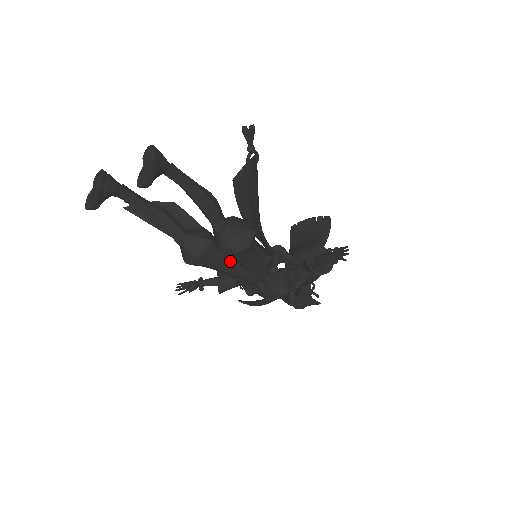
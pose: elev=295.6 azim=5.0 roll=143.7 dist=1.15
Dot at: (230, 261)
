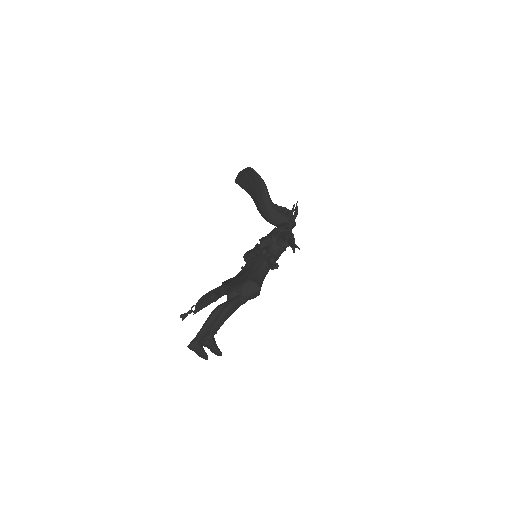
Dot at: occluded
